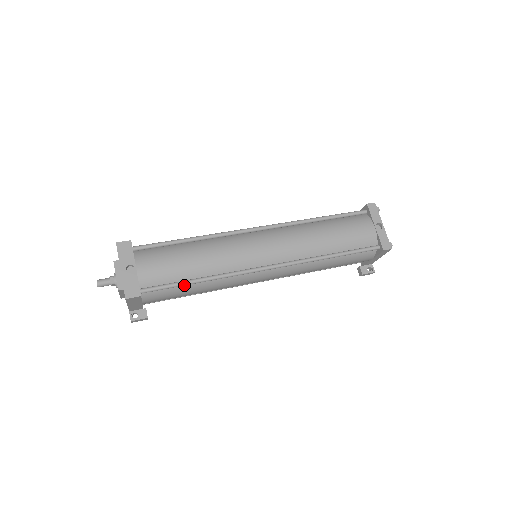
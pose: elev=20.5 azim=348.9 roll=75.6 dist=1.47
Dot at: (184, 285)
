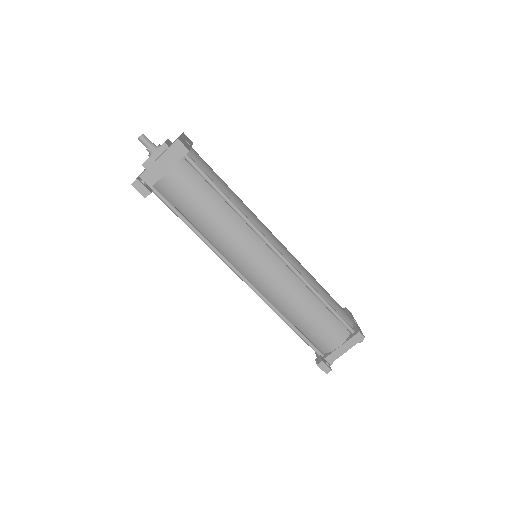
Dot at: (216, 189)
